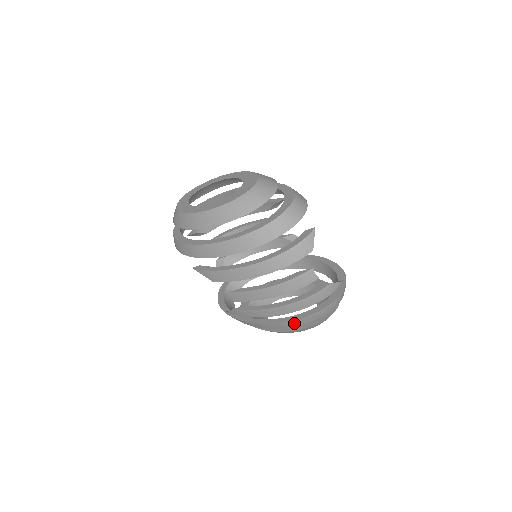
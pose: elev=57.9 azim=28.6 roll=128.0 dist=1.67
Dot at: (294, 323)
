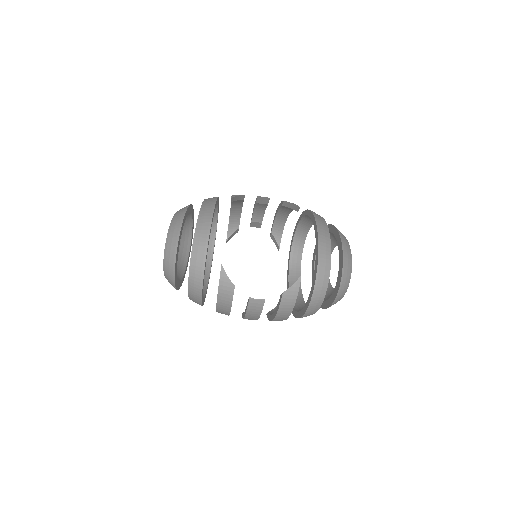
Dot at: (307, 315)
